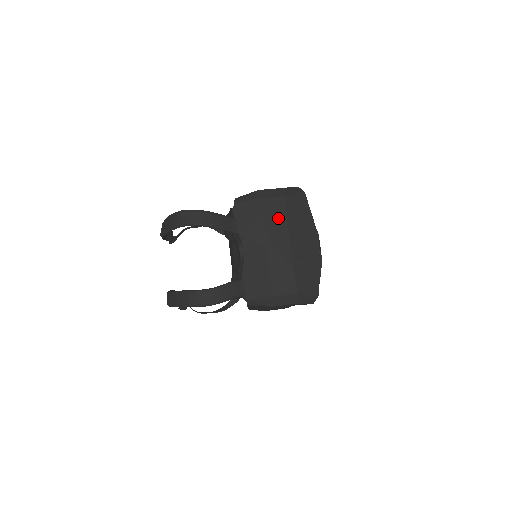
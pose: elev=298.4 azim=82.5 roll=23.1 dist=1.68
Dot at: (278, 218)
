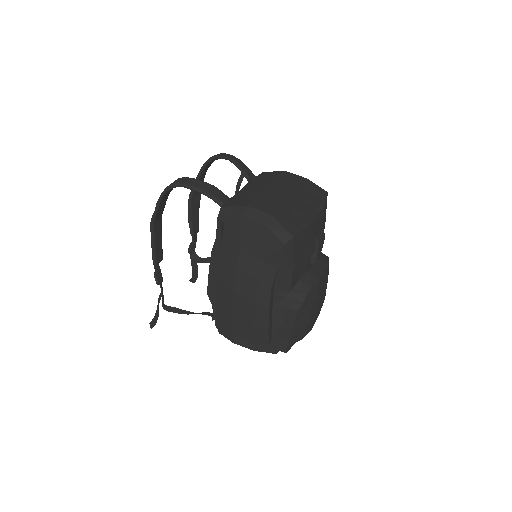
Dot at: (292, 182)
